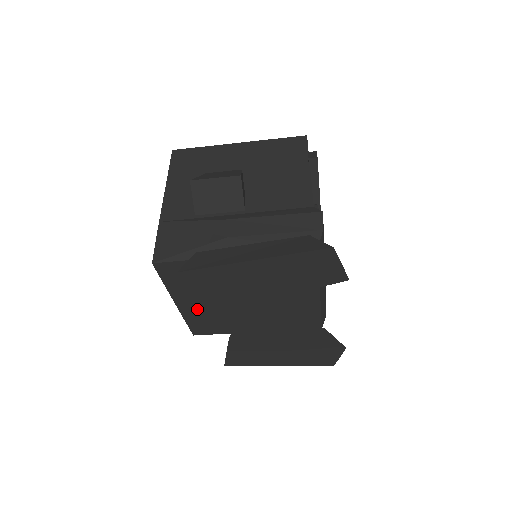
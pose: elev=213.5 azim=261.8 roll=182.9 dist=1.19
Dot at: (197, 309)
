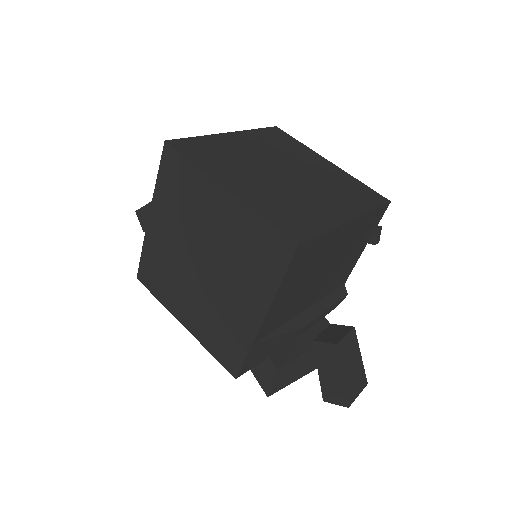
Dot at: occluded
